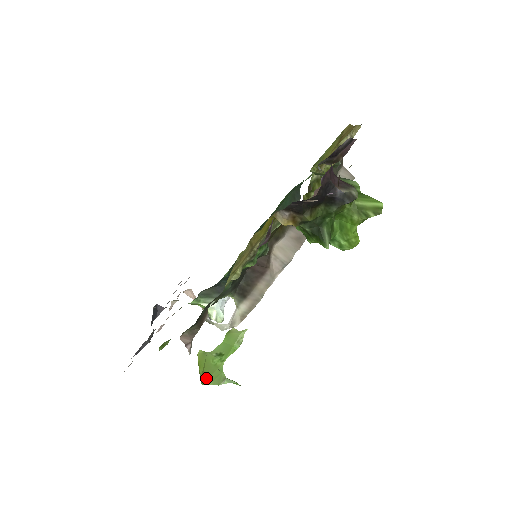
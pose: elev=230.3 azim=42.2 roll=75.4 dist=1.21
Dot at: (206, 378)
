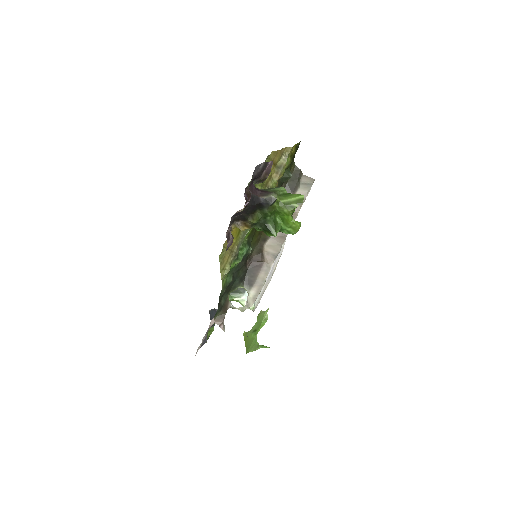
Dot at: (248, 348)
